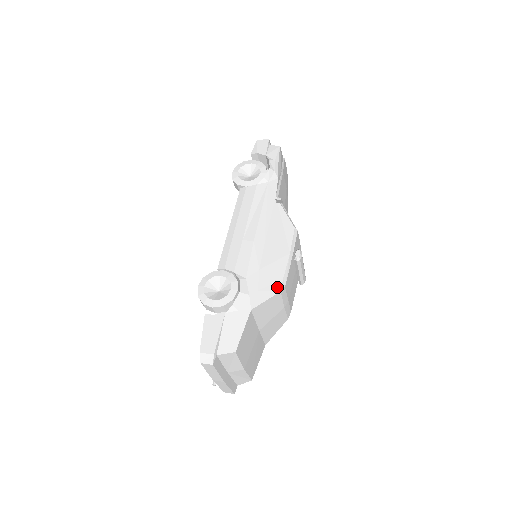
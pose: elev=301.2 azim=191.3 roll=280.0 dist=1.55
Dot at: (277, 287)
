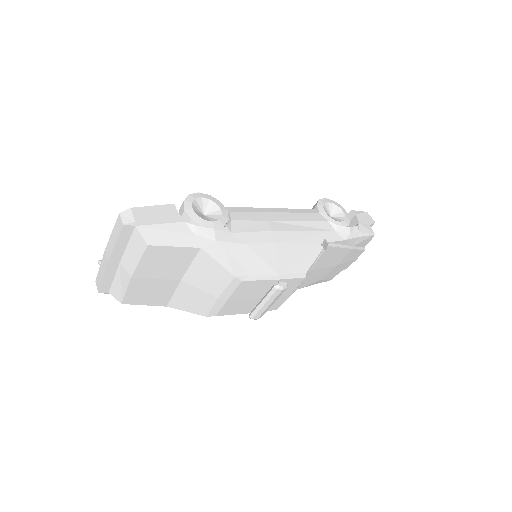
Dot at: (238, 271)
